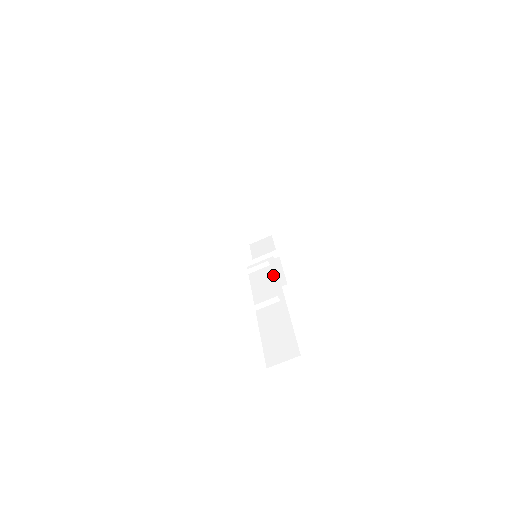
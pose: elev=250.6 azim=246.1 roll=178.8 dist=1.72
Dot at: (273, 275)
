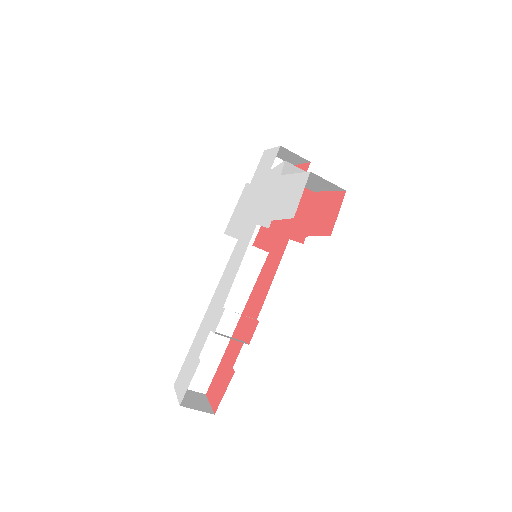
Dot at: (250, 282)
